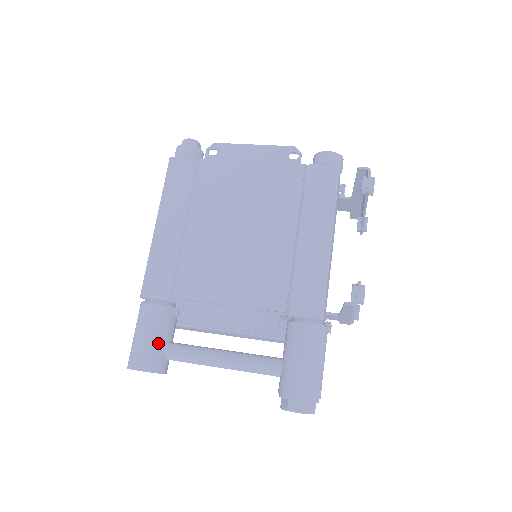
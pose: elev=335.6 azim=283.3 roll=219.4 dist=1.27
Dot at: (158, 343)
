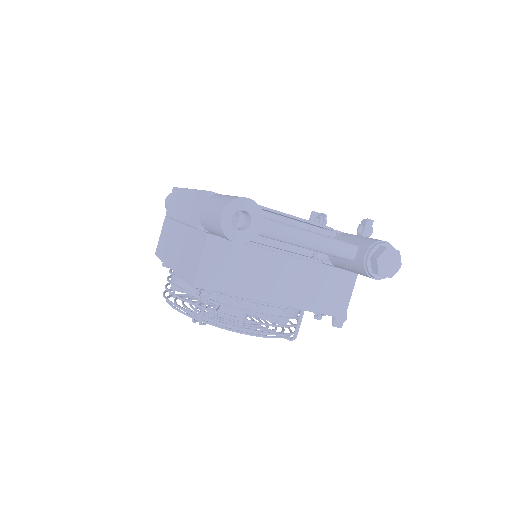
Dot at: occluded
